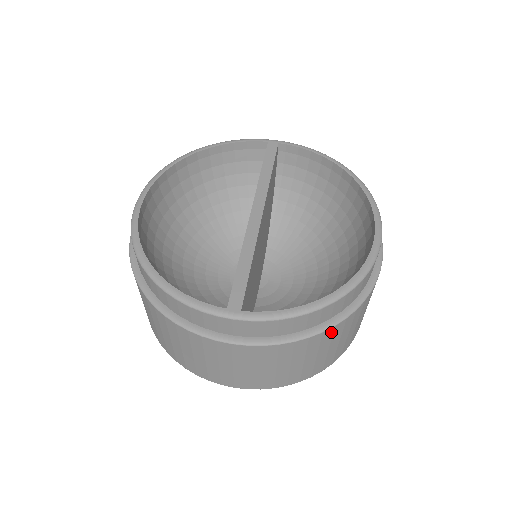
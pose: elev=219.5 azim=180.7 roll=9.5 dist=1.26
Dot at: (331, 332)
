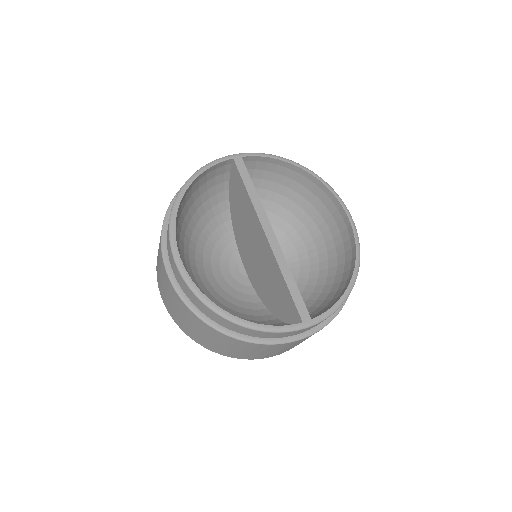
Dot at: occluded
